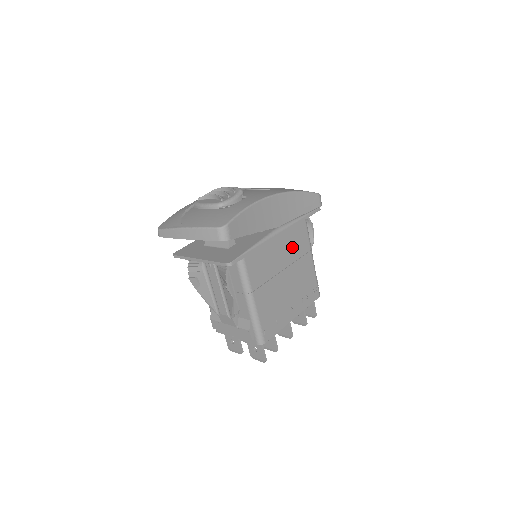
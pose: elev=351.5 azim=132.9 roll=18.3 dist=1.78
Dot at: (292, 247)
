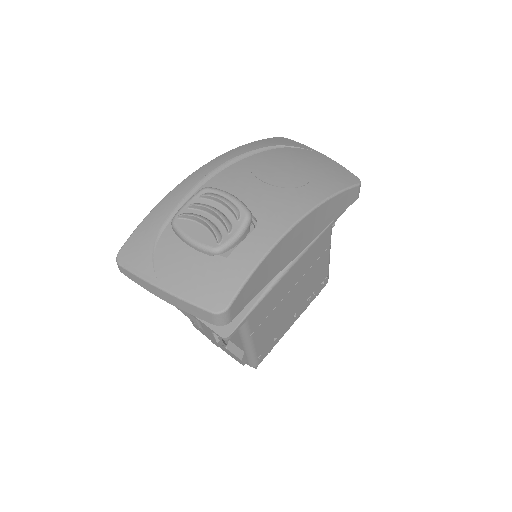
Dot at: (308, 257)
